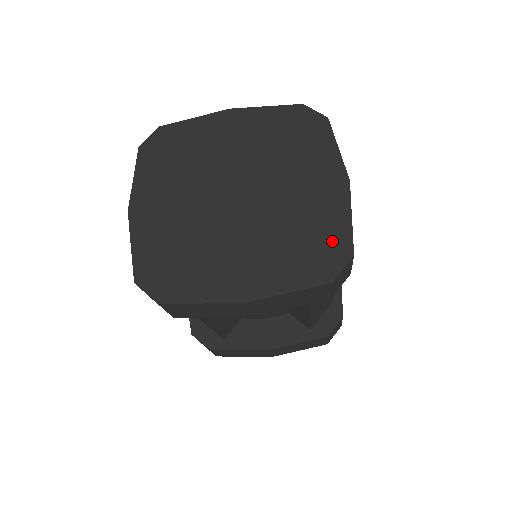
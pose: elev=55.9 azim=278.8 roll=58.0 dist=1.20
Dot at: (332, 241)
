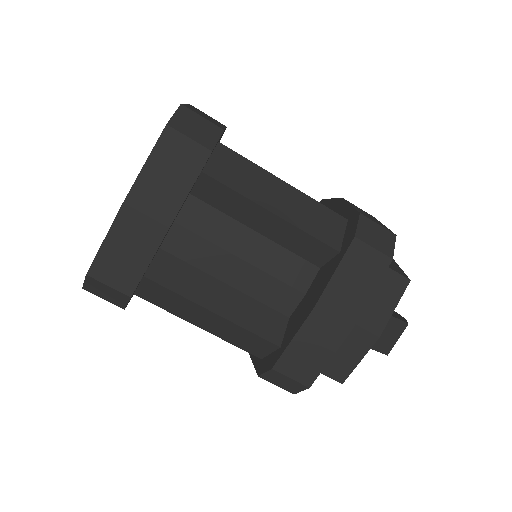
Dot at: occluded
